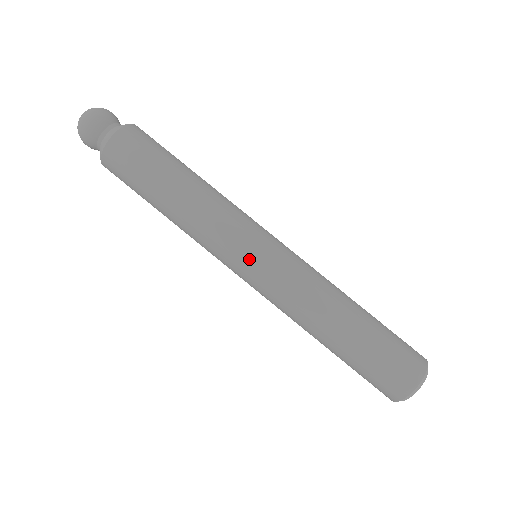
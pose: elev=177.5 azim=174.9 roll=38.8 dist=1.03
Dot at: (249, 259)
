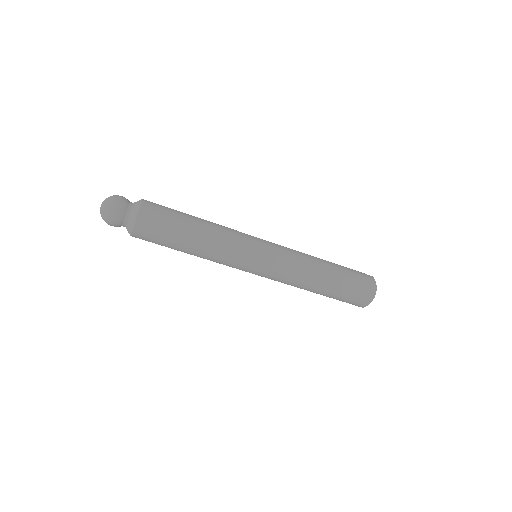
Dot at: (261, 251)
